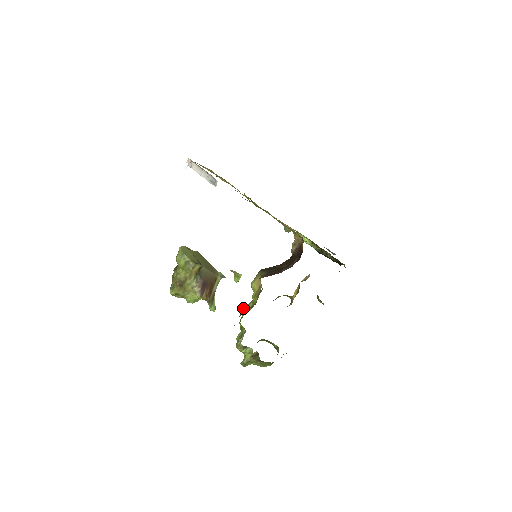
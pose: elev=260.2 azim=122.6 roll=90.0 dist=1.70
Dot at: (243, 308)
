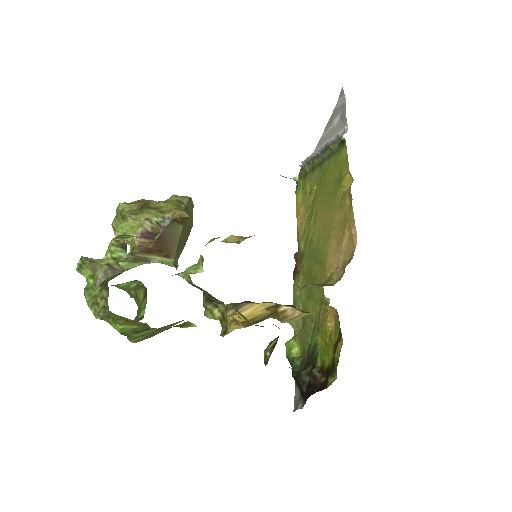
Dot at: occluded
